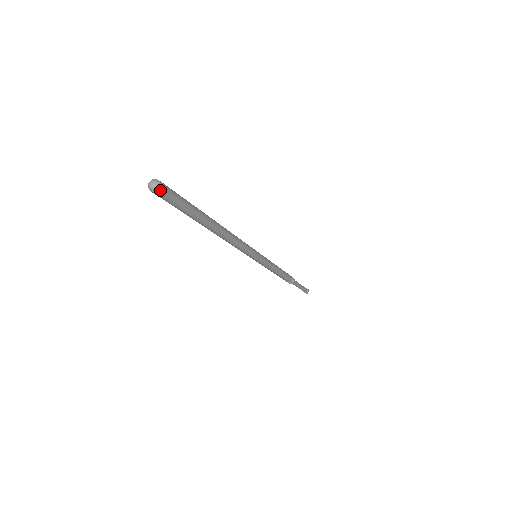
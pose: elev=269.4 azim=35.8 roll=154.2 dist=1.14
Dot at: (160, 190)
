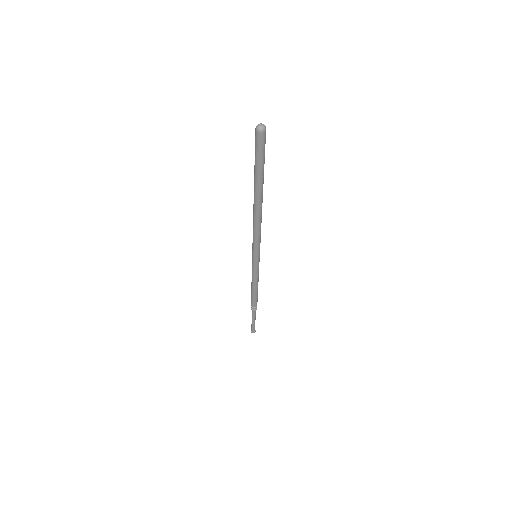
Dot at: (261, 134)
